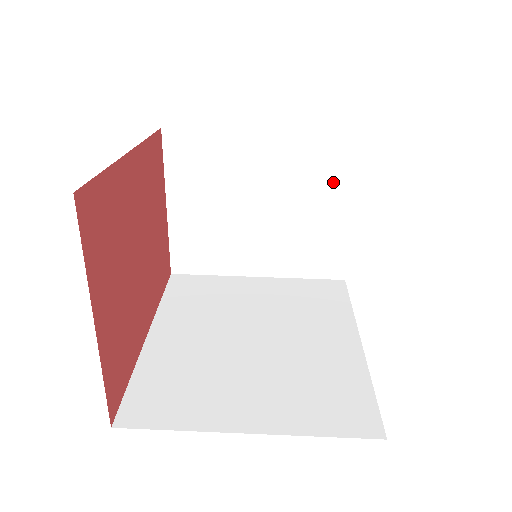
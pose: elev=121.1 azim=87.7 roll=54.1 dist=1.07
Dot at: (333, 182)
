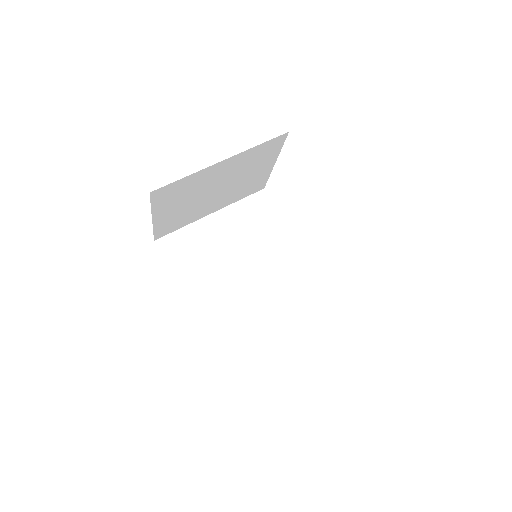
Dot at: (266, 158)
